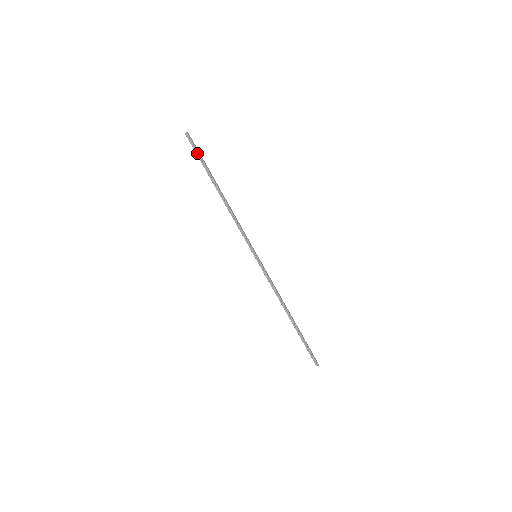
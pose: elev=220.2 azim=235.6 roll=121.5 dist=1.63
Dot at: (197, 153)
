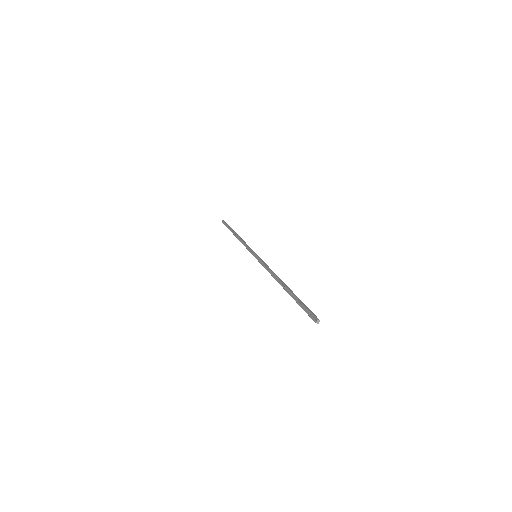
Dot at: (226, 225)
